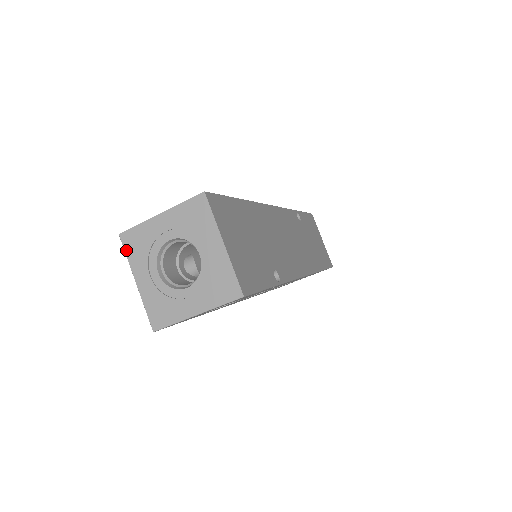
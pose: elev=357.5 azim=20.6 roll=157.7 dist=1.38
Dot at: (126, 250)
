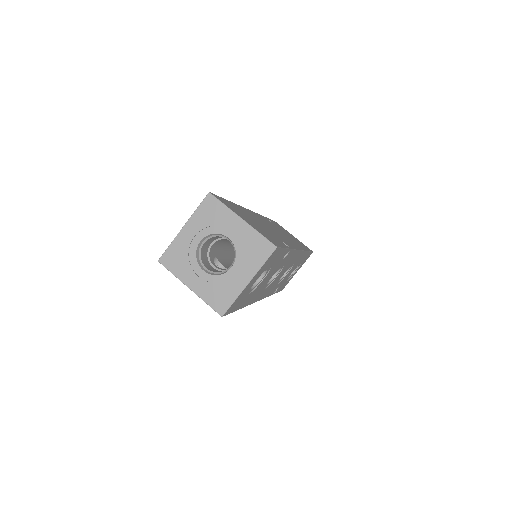
Dot at: (169, 269)
